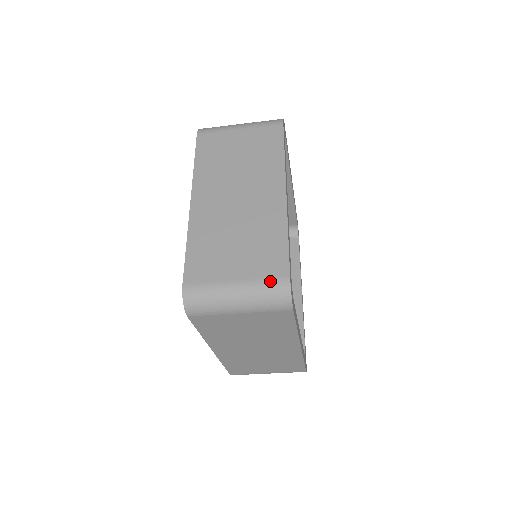
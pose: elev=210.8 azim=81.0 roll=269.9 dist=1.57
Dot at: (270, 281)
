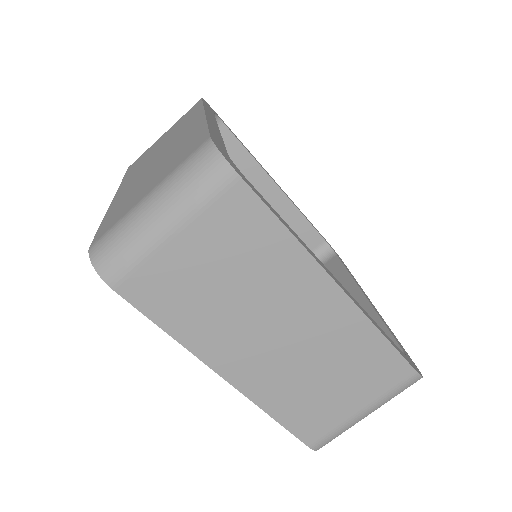
Dot at: (187, 159)
